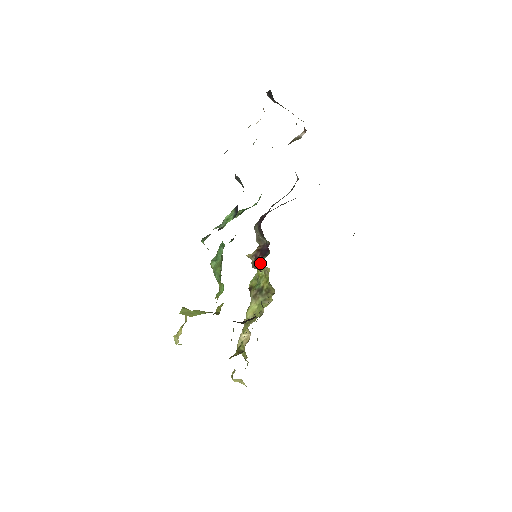
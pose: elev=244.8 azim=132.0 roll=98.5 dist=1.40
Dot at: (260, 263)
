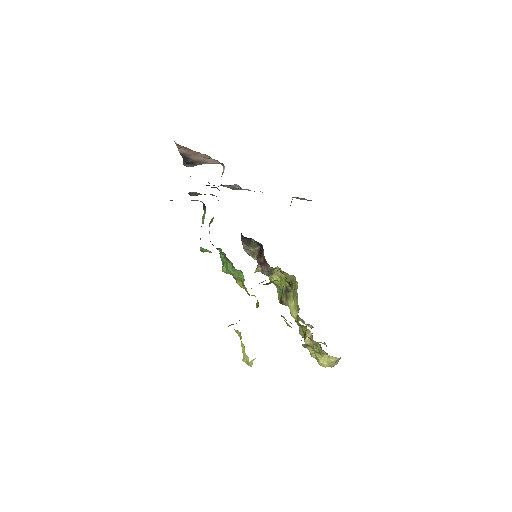
Dot at: (264, 260)
